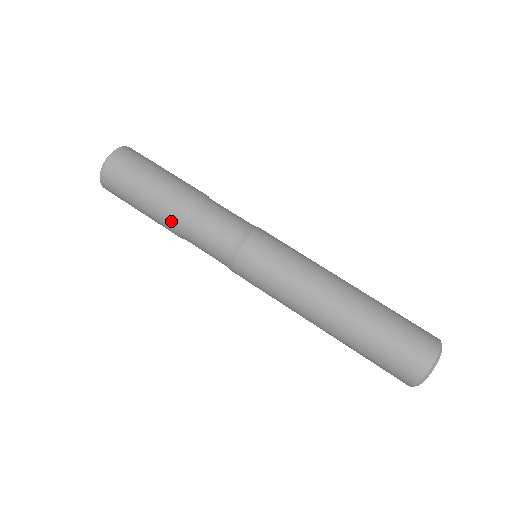
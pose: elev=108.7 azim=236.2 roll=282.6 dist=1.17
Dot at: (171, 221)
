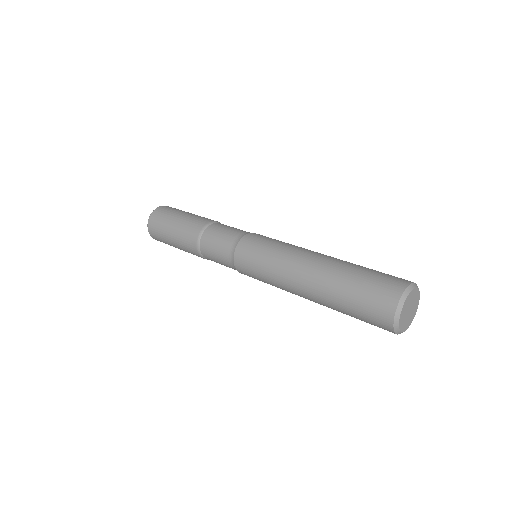
Dot at: (199, 223)
